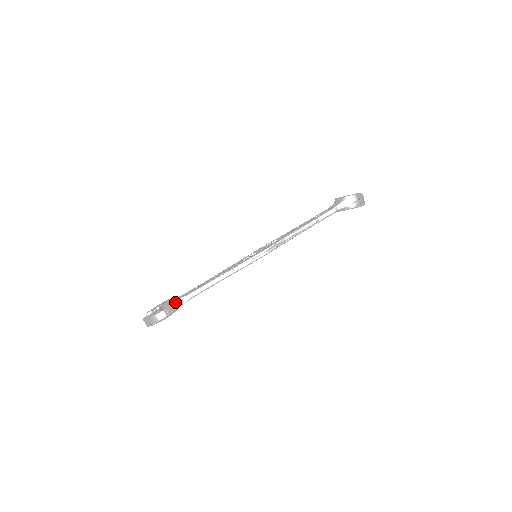
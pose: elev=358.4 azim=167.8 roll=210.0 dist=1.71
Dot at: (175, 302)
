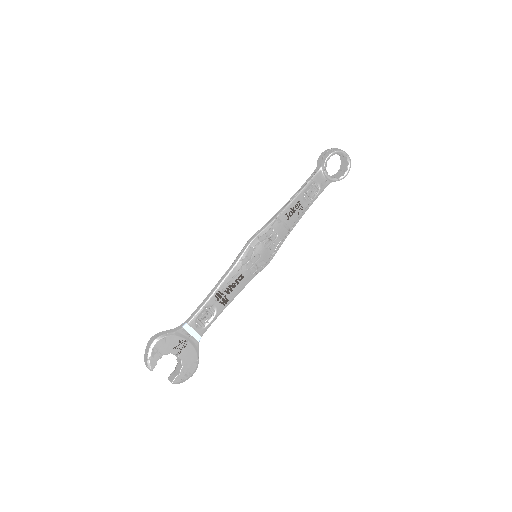
Dot at: (172, 329)
